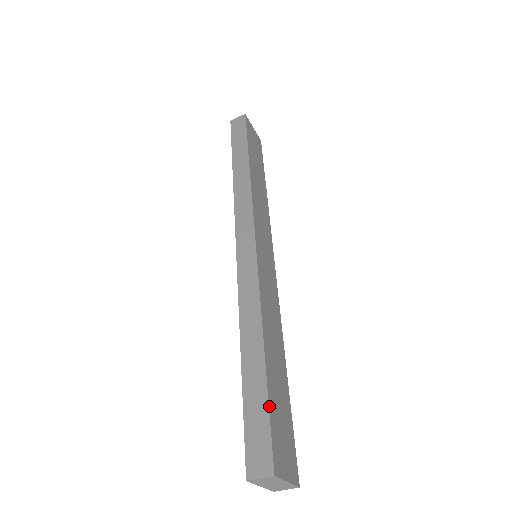
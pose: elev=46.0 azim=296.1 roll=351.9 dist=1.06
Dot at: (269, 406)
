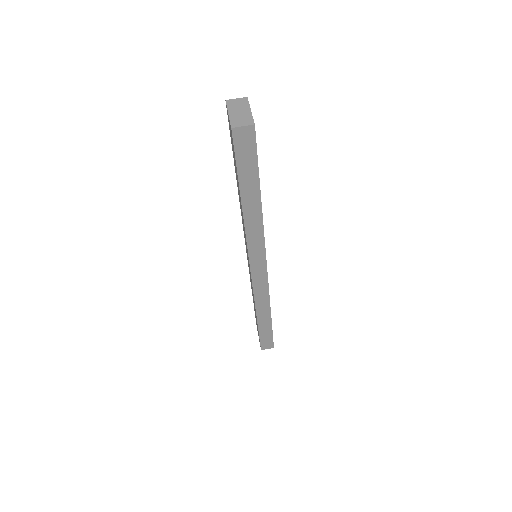
Dot at: occluded
